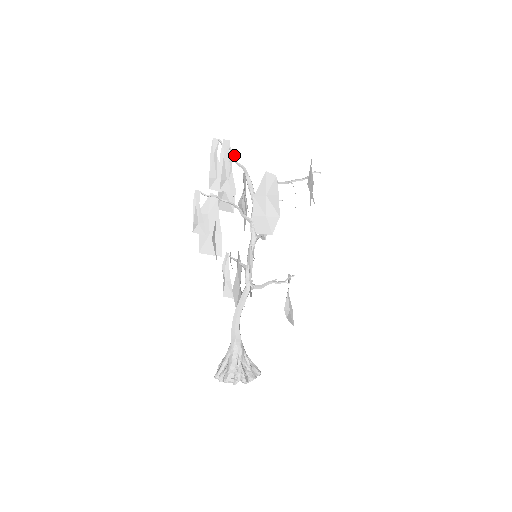
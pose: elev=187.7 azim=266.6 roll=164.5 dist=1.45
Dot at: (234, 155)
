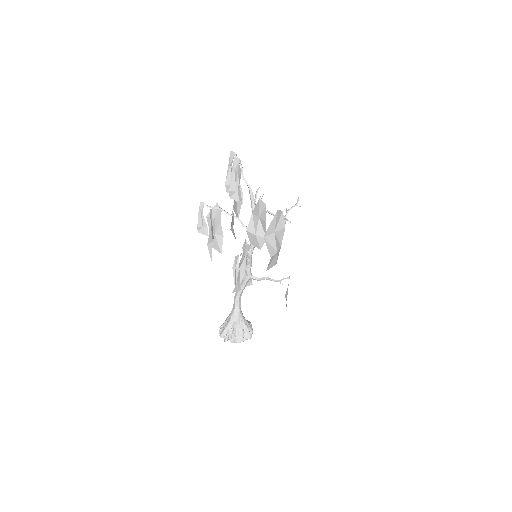
Dot at: occluded
